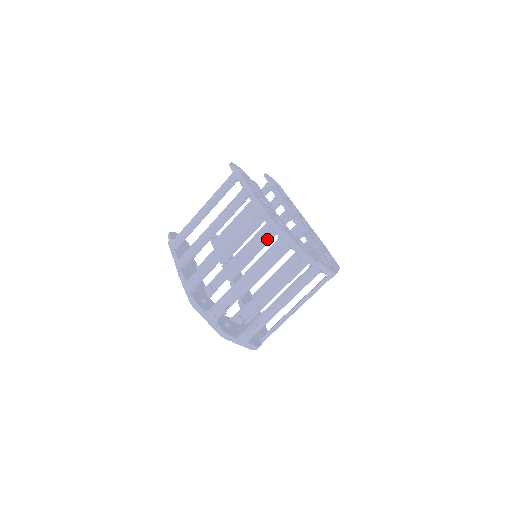
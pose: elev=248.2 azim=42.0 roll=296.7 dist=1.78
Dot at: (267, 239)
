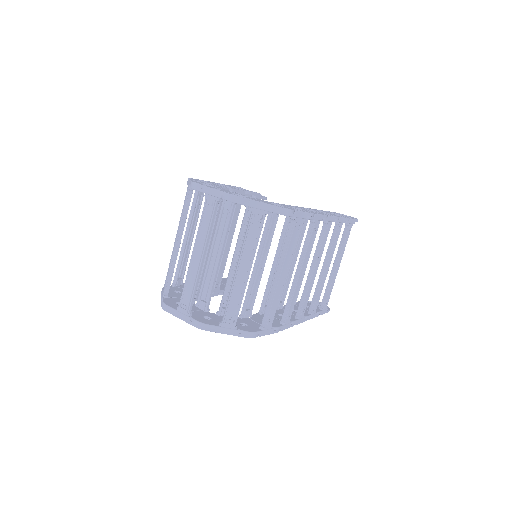
Dot at: occluded
